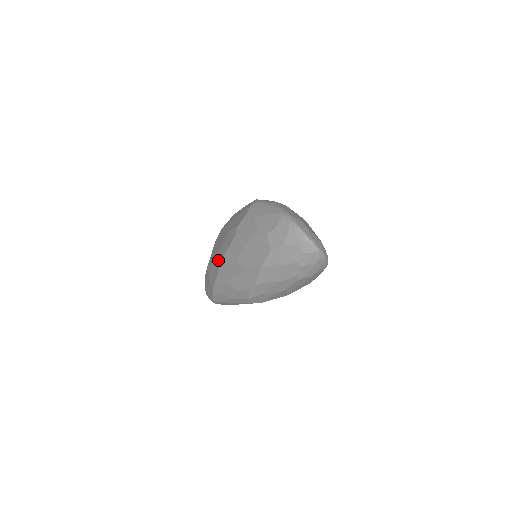
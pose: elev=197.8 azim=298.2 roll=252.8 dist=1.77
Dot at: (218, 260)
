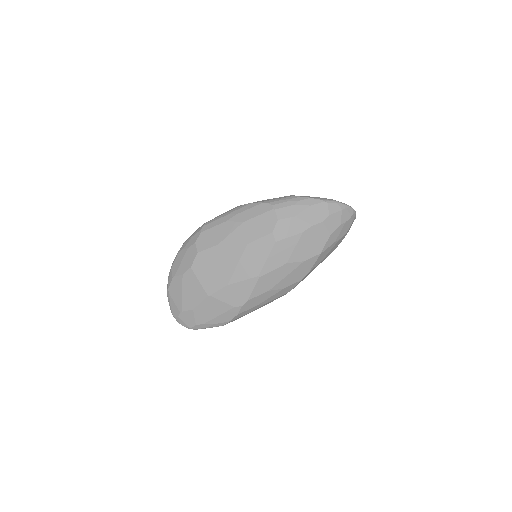
Dot at: (249, 276)
